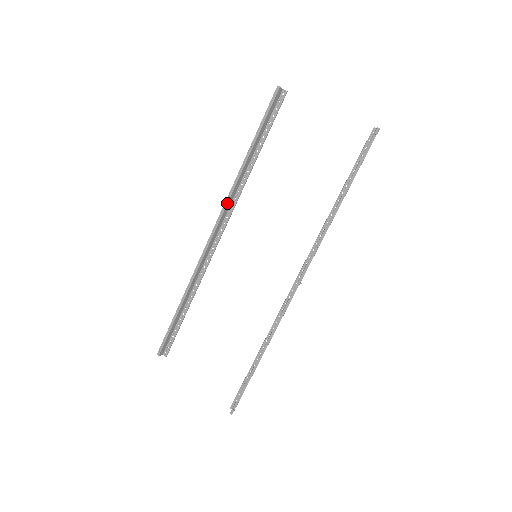
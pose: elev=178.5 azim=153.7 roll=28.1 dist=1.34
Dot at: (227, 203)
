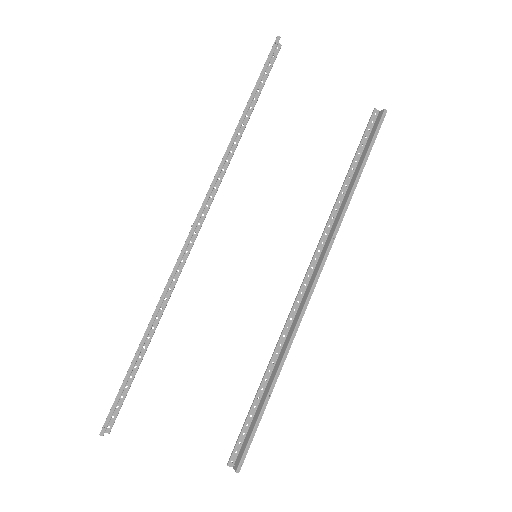
Dot at: (214, 185)
